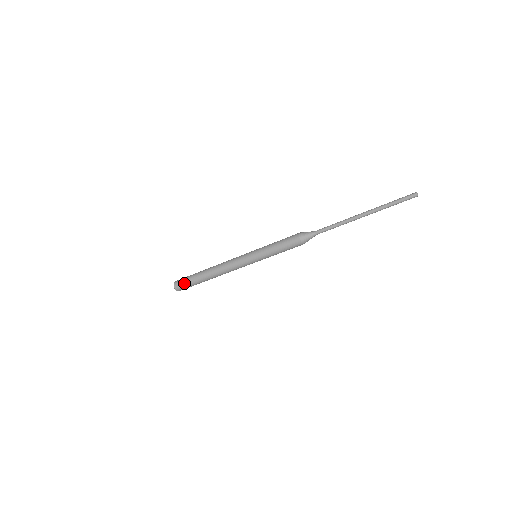
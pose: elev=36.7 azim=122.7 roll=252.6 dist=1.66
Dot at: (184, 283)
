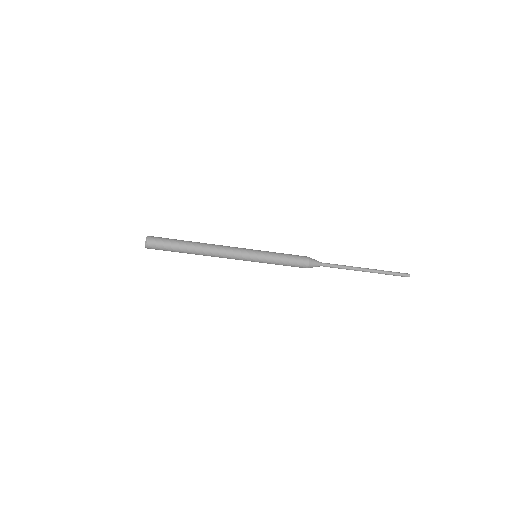
Dot at: (162, 245)
